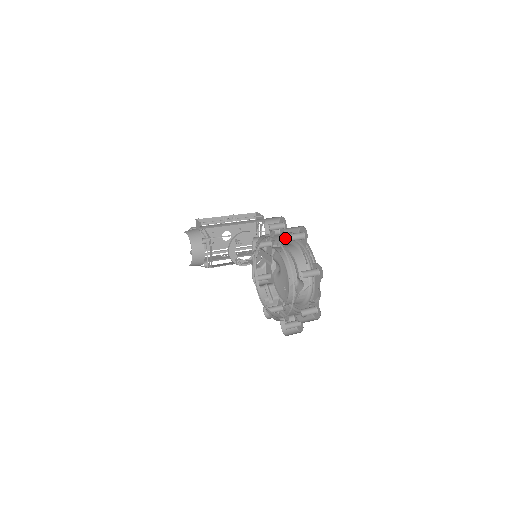
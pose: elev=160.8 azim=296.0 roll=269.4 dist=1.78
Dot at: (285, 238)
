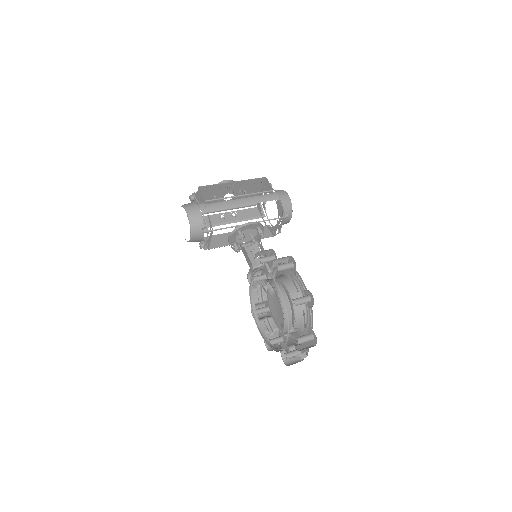
Dot at: occluded
